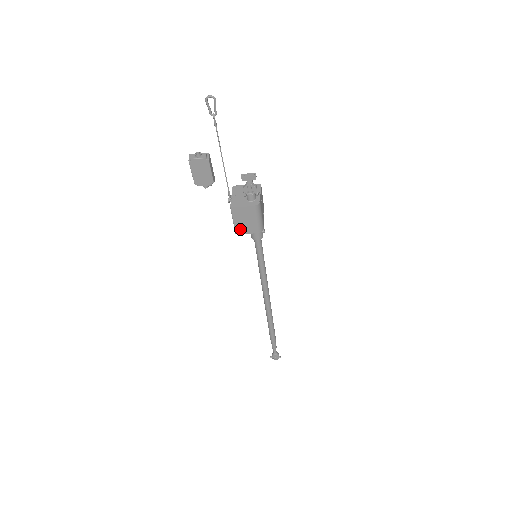
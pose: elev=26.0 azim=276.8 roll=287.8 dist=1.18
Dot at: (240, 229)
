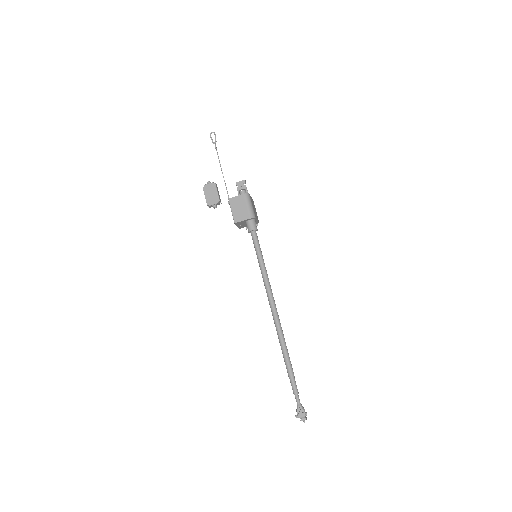
Dot at: (237, 217)
